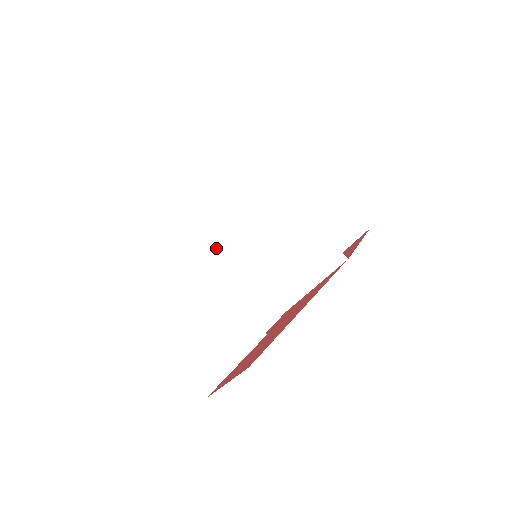
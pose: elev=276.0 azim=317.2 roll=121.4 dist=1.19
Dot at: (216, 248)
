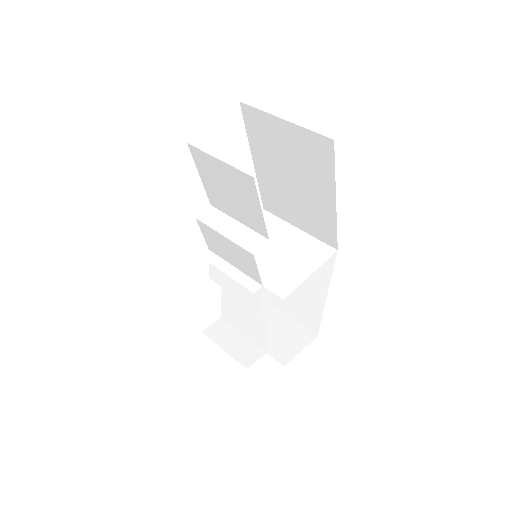
Dot at: (217, 251)
